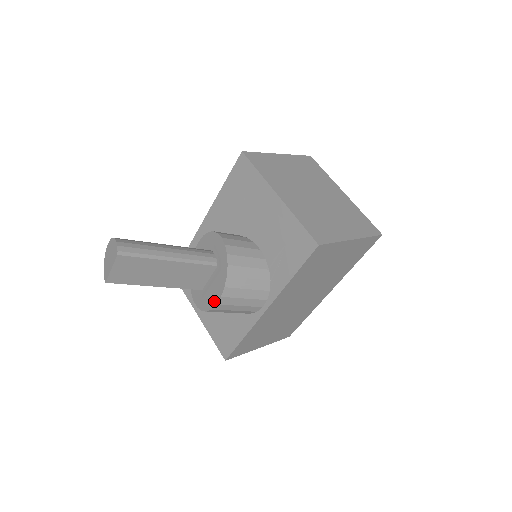
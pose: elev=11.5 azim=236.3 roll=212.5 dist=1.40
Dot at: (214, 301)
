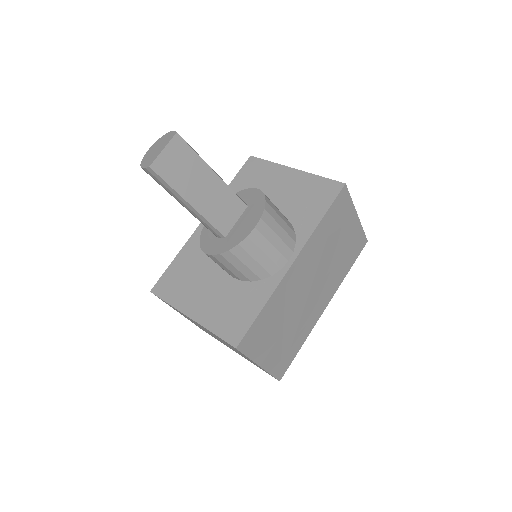
Dot at: (250, 228)
